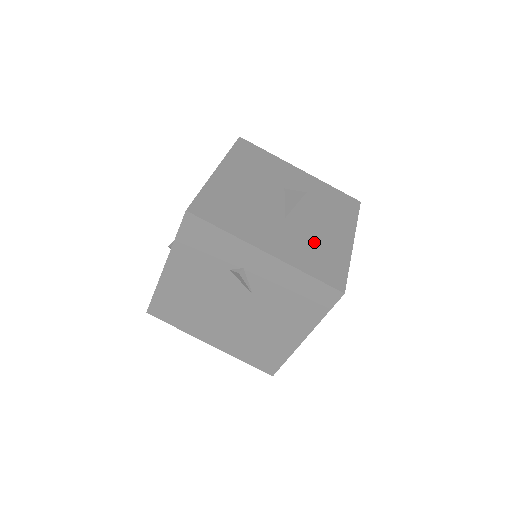
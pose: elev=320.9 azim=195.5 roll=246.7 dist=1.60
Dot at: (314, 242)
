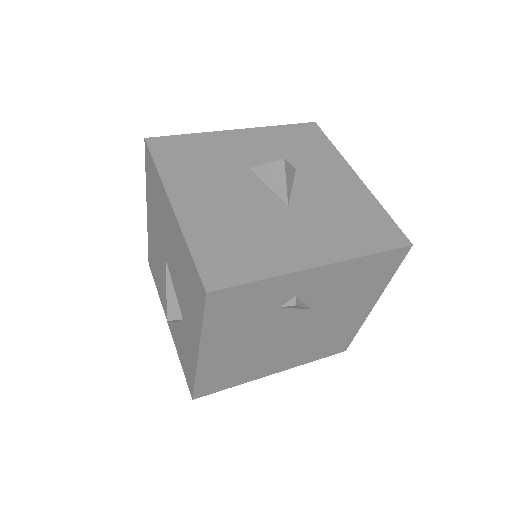
Dot at: (336, 210)
